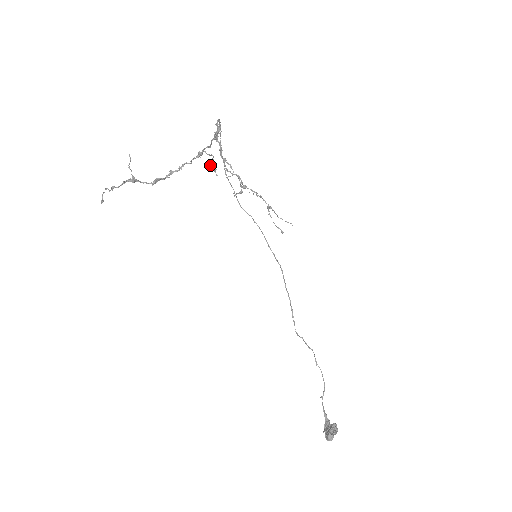
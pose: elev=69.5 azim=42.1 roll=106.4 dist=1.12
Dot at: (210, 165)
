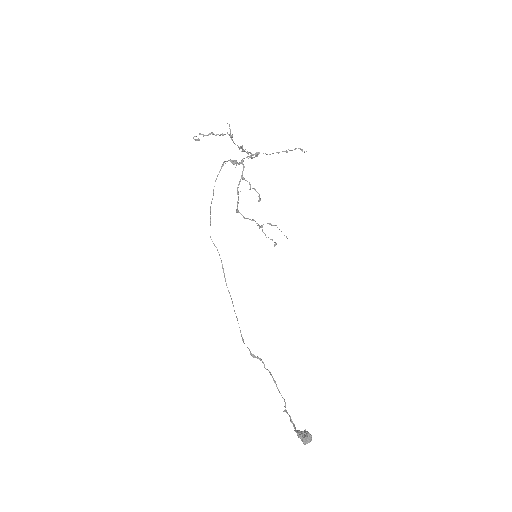
Dot at: (290, 150)
